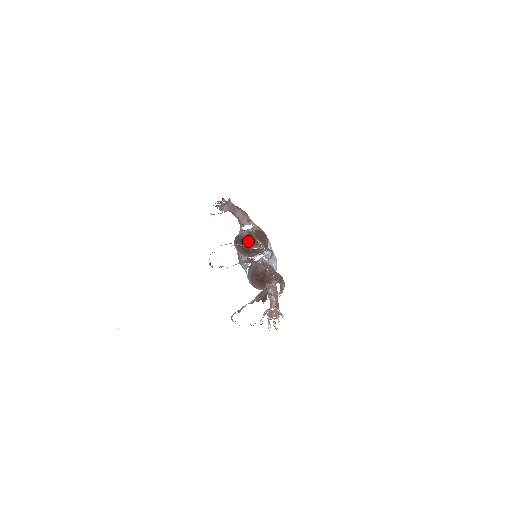
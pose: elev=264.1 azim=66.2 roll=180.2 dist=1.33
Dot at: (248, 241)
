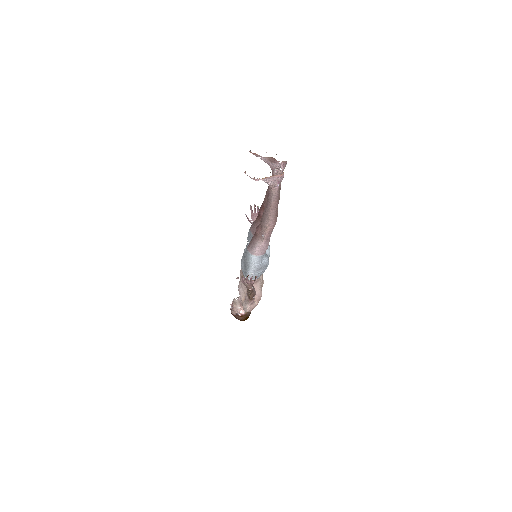
Dot at: occluded
